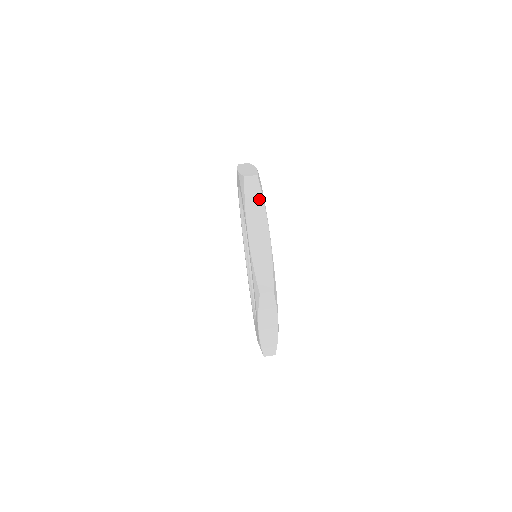
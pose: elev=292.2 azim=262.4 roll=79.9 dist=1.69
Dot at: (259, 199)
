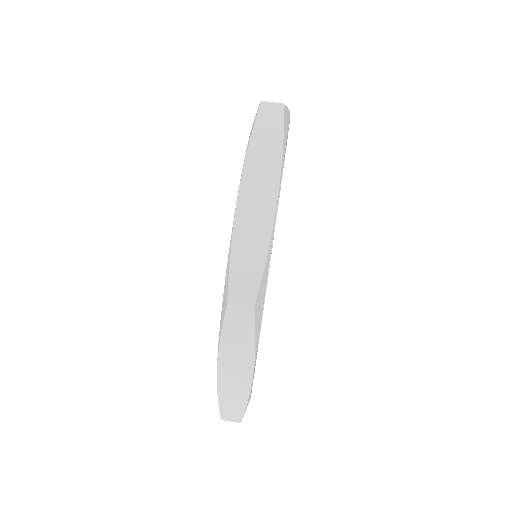
Dot at: (276, 141)
